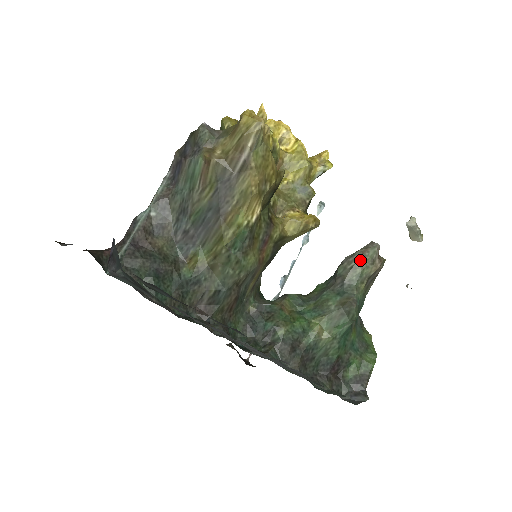
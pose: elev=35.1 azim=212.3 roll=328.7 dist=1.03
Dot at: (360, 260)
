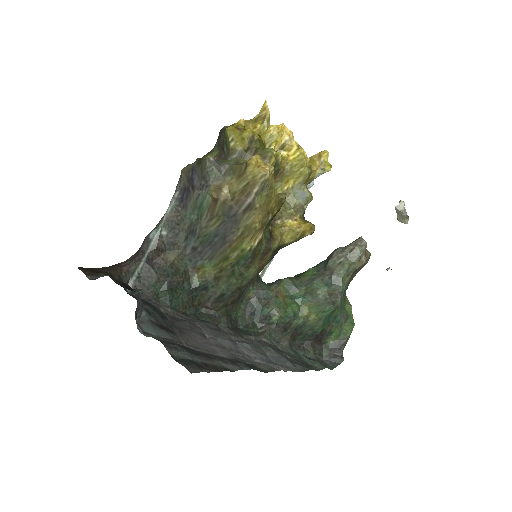
Dot at: (348, 257)
